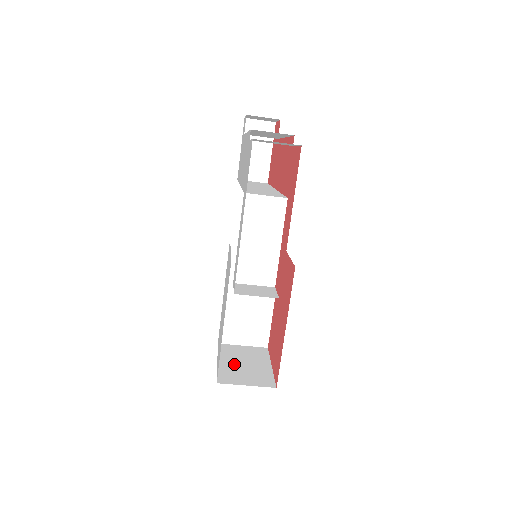
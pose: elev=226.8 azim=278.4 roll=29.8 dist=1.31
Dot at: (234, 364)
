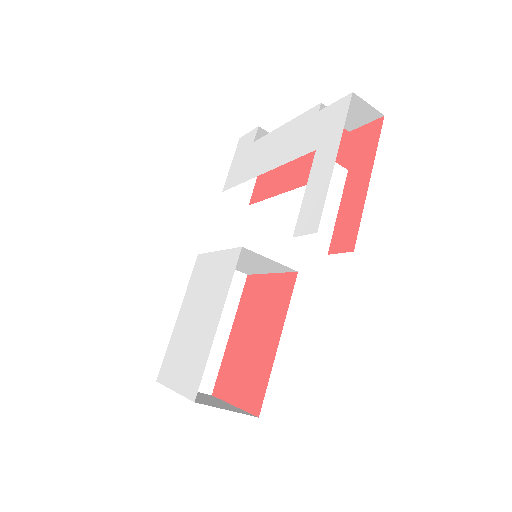
Dot at: occluded
